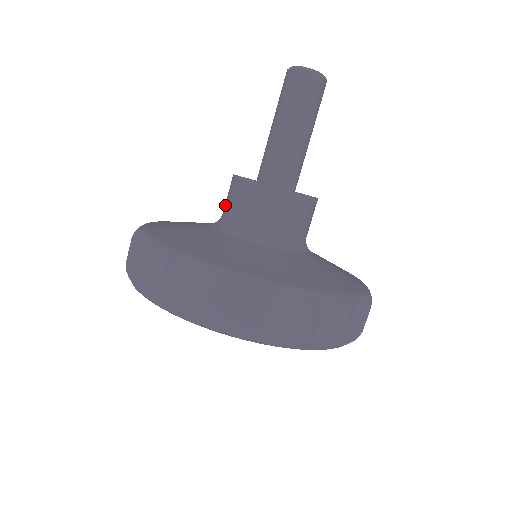
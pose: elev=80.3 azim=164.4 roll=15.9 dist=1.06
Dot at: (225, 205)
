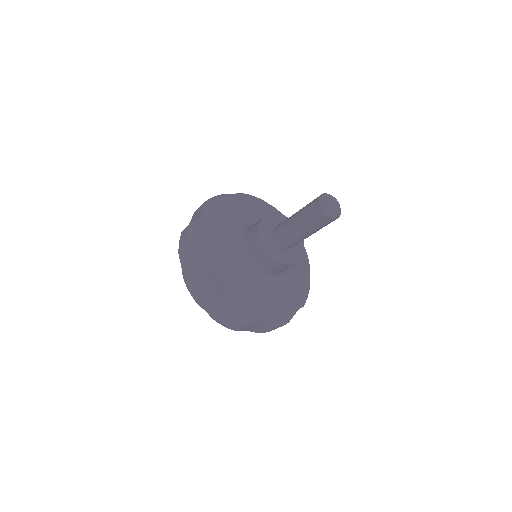
Dot at: (253, 257)
